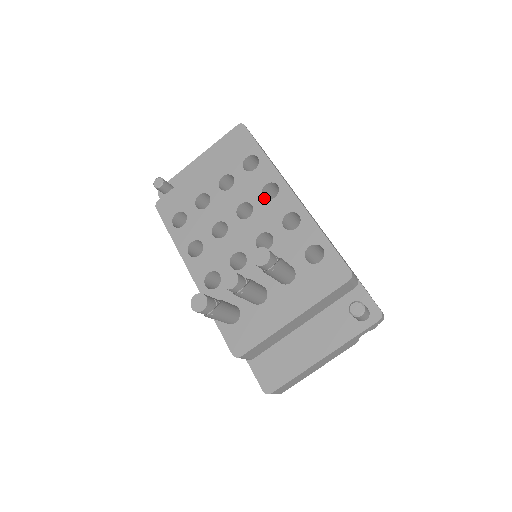
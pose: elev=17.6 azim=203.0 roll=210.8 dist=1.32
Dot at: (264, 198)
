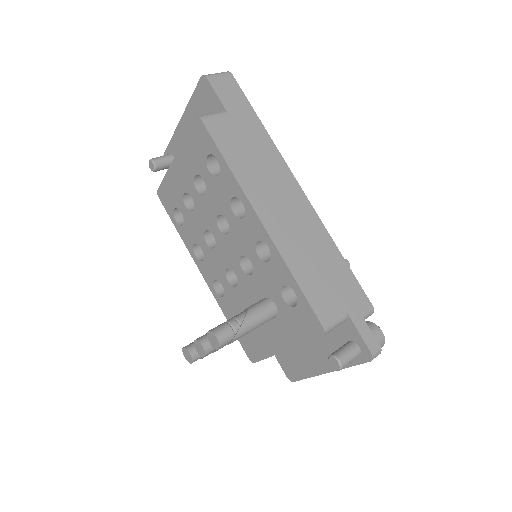
Dot at: (234, 215)
